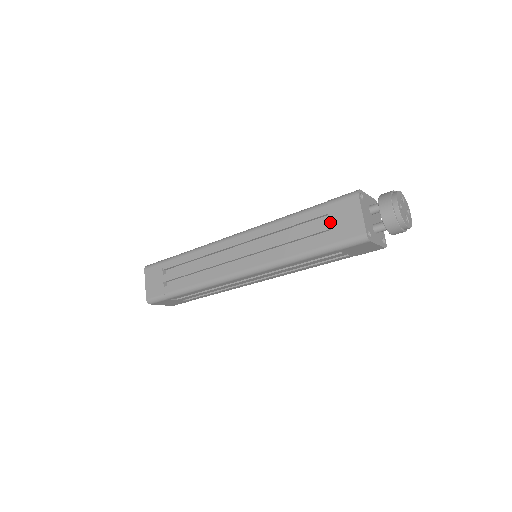
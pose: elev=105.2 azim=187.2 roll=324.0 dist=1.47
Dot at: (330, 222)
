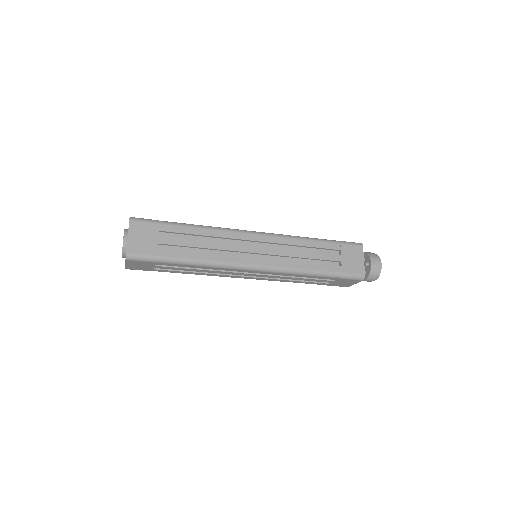
Dot at: (342, 257)
